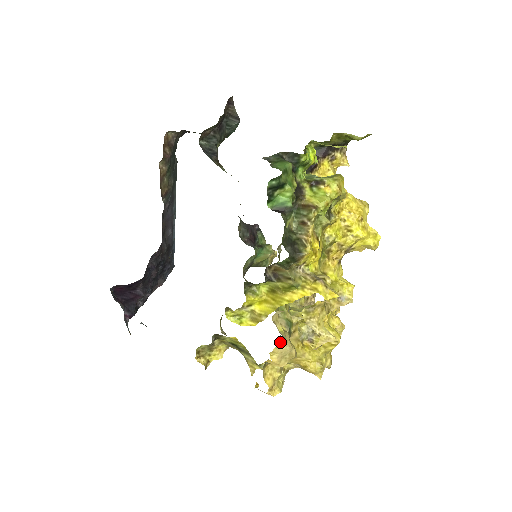
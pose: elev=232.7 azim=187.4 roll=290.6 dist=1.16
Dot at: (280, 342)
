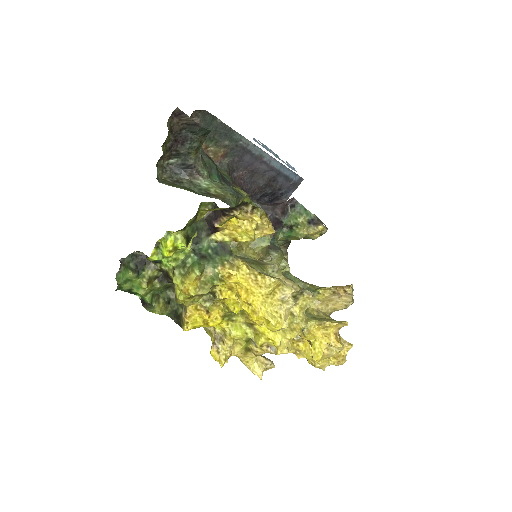
Dot at: occluded
